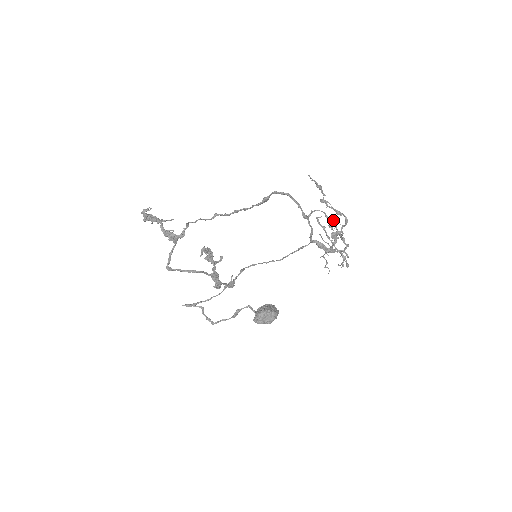
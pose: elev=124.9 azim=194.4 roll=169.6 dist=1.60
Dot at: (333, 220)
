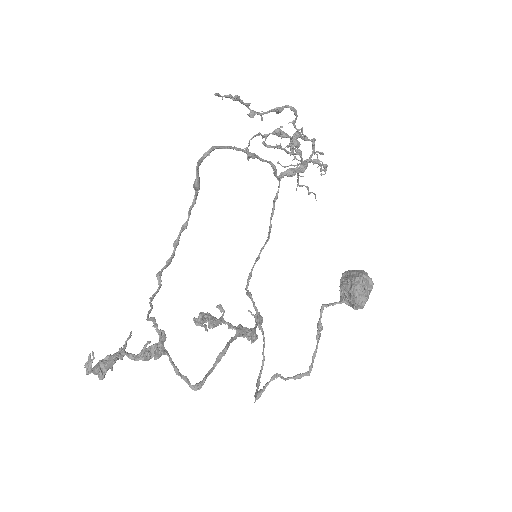
Dot at: (276, 130)
